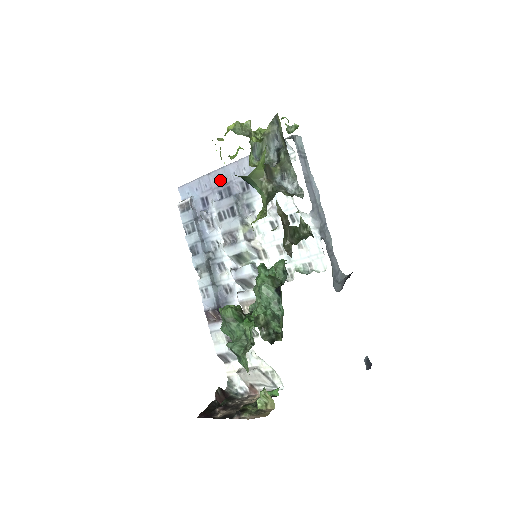
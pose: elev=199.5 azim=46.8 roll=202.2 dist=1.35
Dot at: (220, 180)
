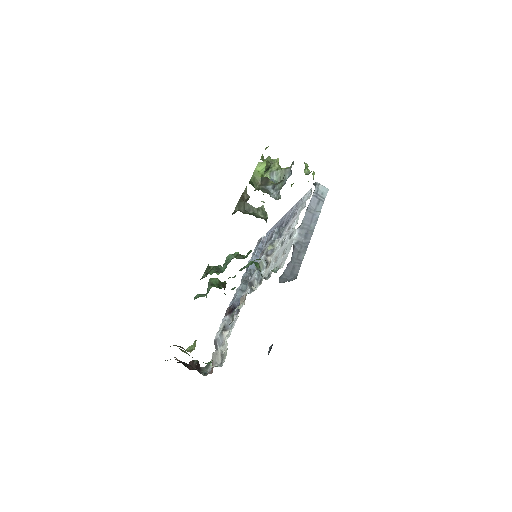
Dot at: (281, 222)
